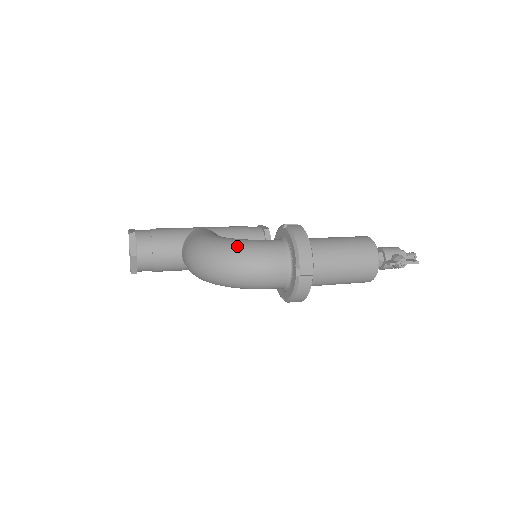
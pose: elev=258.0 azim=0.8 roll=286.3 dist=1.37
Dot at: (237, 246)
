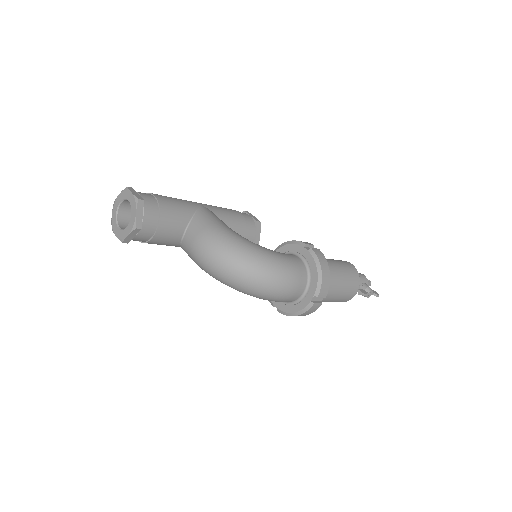
Dot at: (268, 260)
